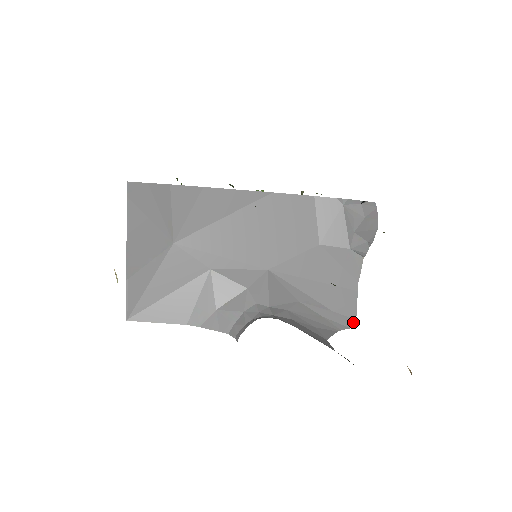
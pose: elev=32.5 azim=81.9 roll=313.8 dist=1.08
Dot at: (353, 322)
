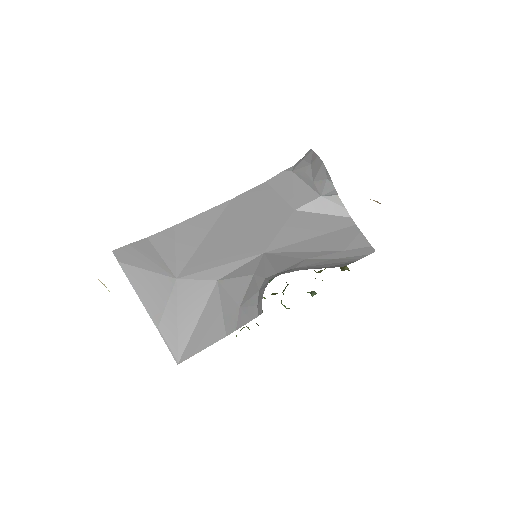
Dot at: (369, 249)
